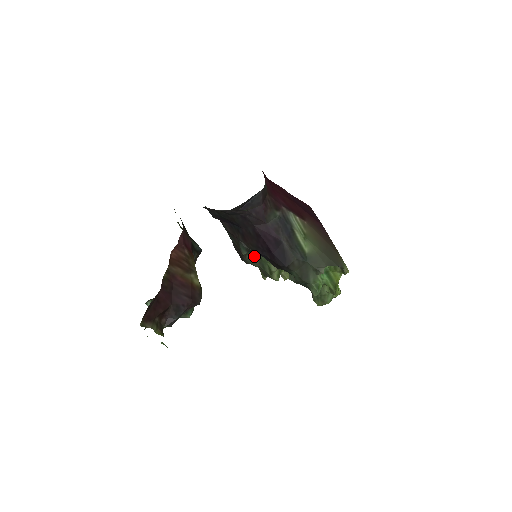
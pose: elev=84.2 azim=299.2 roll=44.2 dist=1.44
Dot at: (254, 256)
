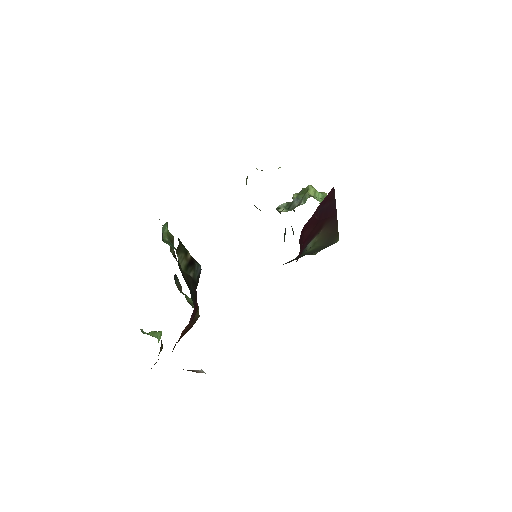
Dot at: occluded
